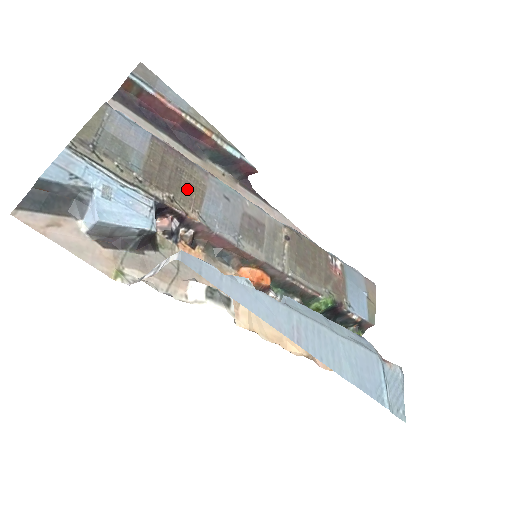
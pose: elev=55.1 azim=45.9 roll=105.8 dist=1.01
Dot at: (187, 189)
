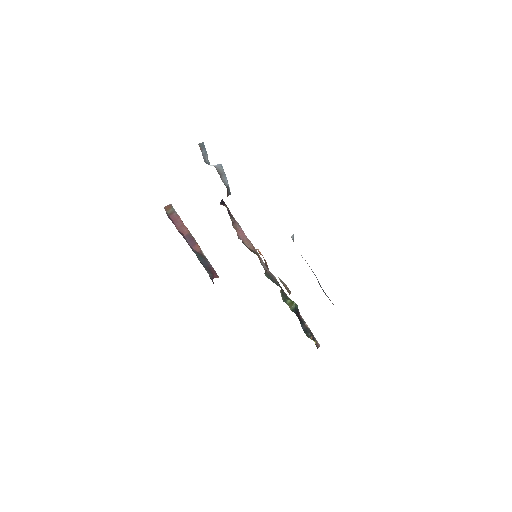
Dot at: occluded
